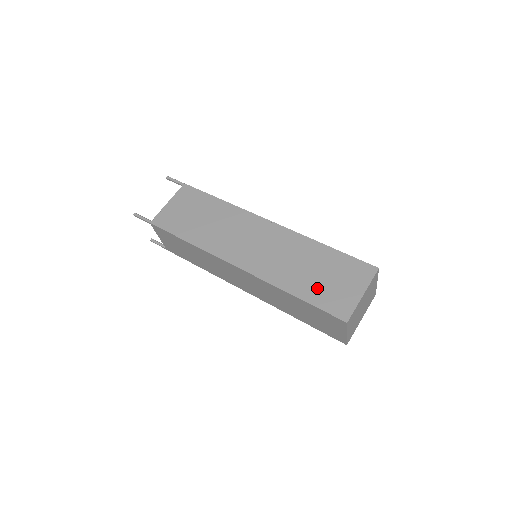
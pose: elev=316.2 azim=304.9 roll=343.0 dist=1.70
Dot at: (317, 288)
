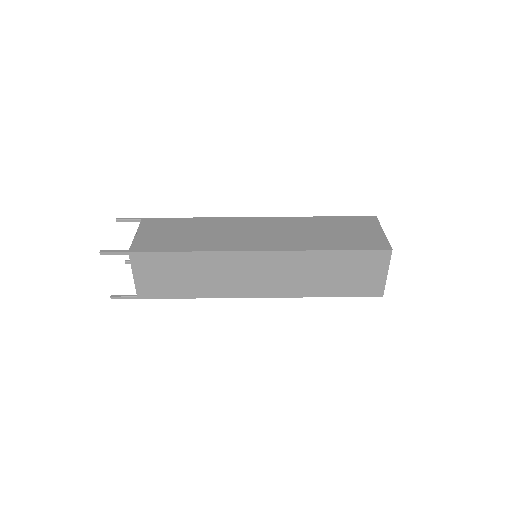
Dot at: (345, 240)
